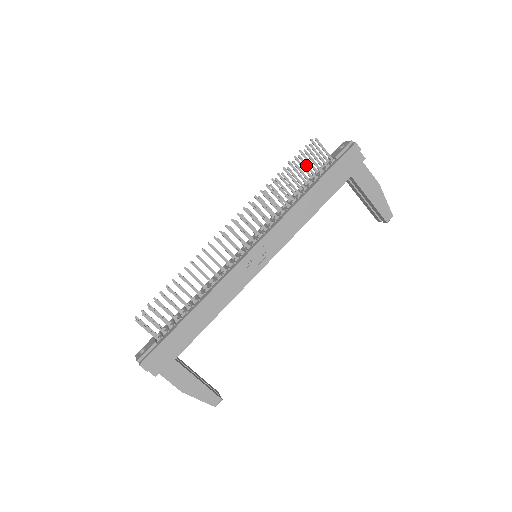
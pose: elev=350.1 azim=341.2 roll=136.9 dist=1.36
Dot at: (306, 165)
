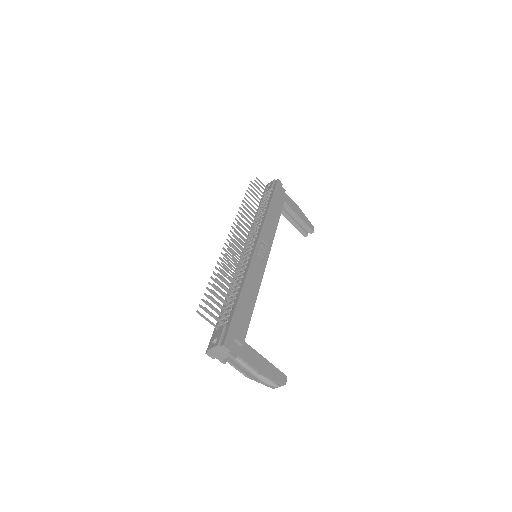
Dot at: (258, 193)
